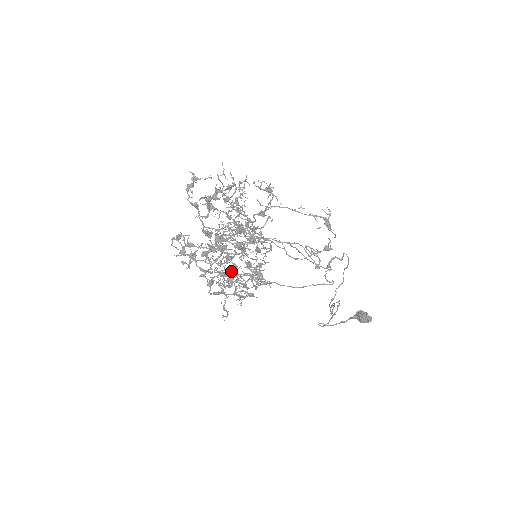
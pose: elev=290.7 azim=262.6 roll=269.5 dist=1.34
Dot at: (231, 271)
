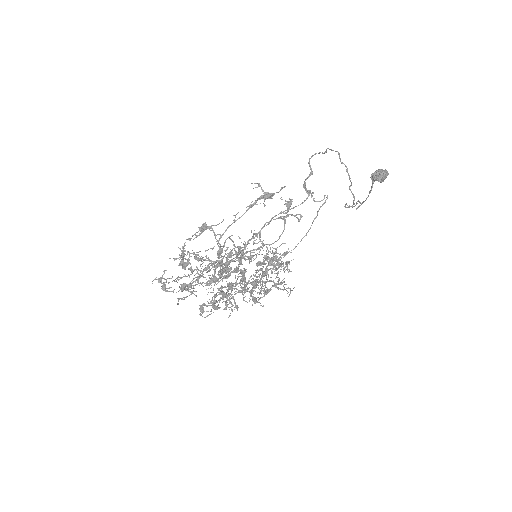
Dot at: (254, 288)
